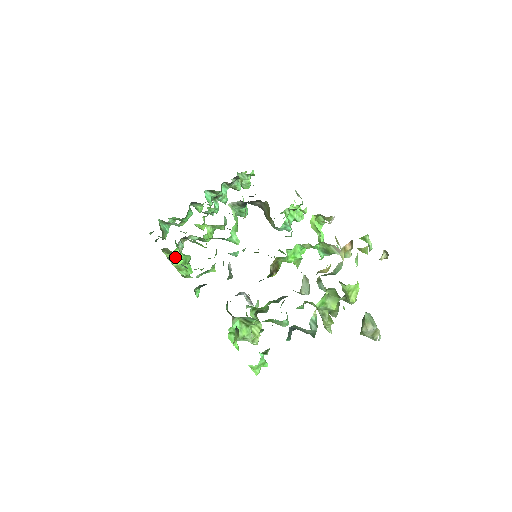
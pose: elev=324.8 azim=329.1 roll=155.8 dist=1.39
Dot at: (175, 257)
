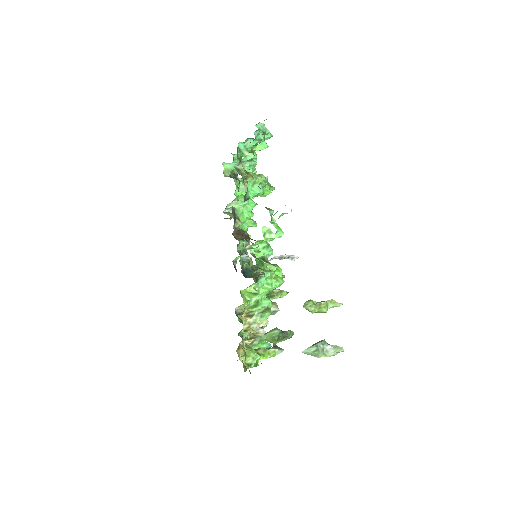
Dot at: (229, 218)
